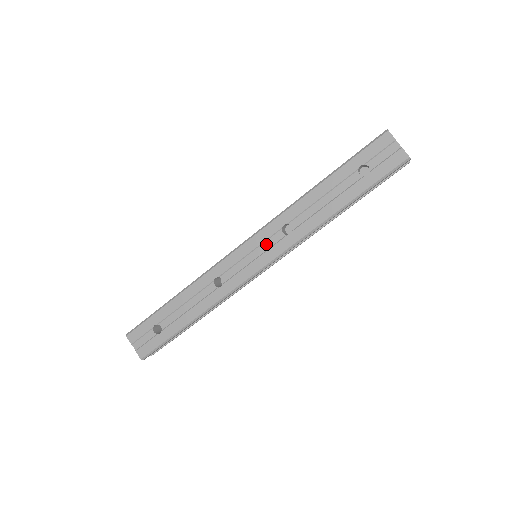
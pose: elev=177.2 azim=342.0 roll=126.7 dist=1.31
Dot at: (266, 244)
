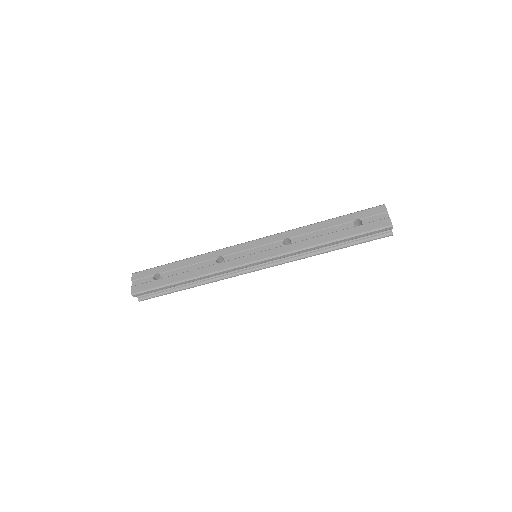
Dot at: (267, 246)
